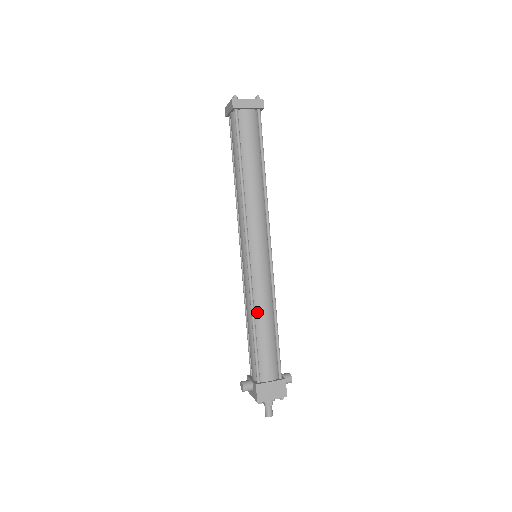
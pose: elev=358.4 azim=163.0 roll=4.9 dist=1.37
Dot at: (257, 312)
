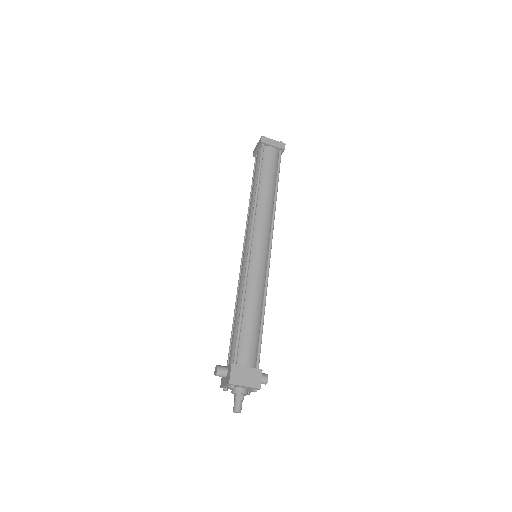
Dot at: (247, 297)
